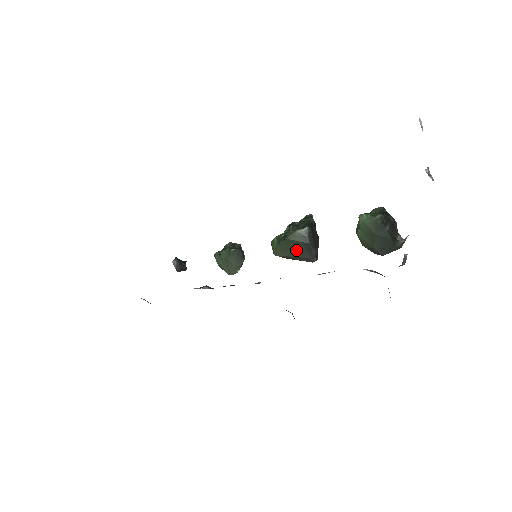
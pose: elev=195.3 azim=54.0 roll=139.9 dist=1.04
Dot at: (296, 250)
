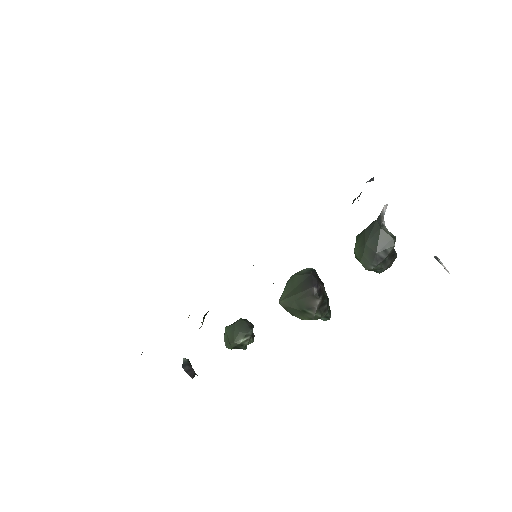
Dot at: (299, 286)
